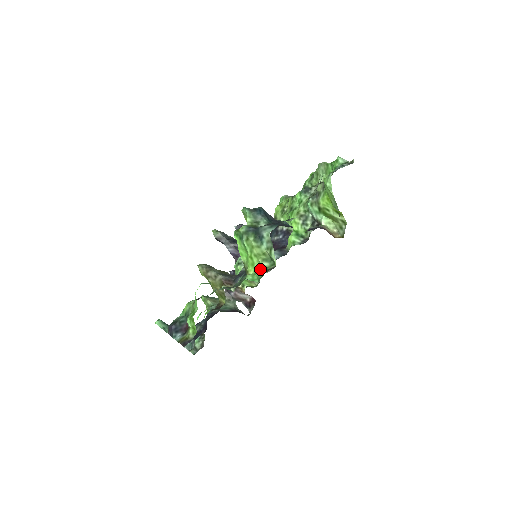
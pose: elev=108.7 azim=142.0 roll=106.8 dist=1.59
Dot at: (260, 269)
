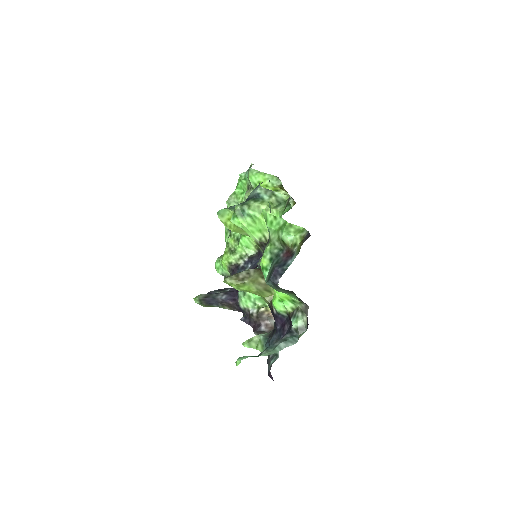
Dot at: (281, 211)
